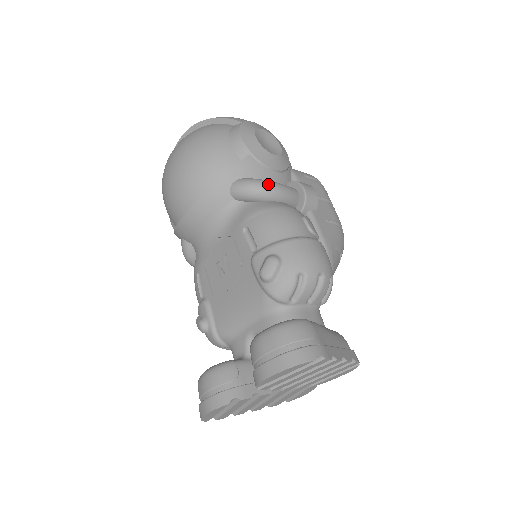
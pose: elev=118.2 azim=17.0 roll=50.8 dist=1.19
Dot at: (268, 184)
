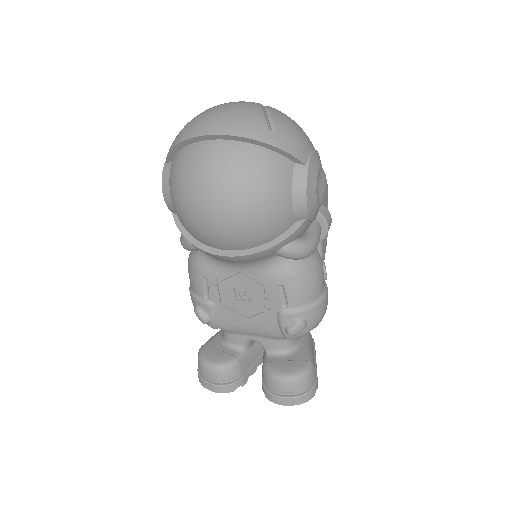
Dot at: (312, 249)
